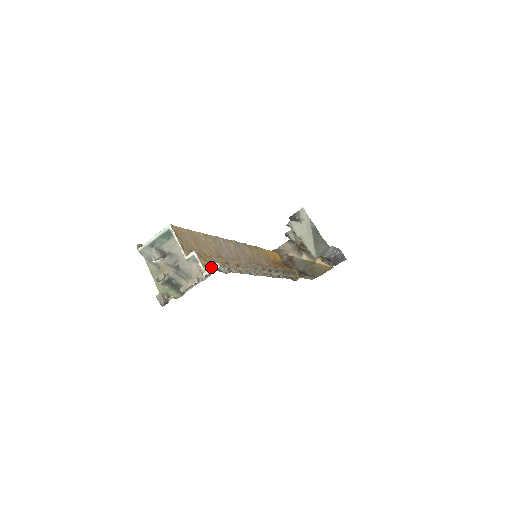
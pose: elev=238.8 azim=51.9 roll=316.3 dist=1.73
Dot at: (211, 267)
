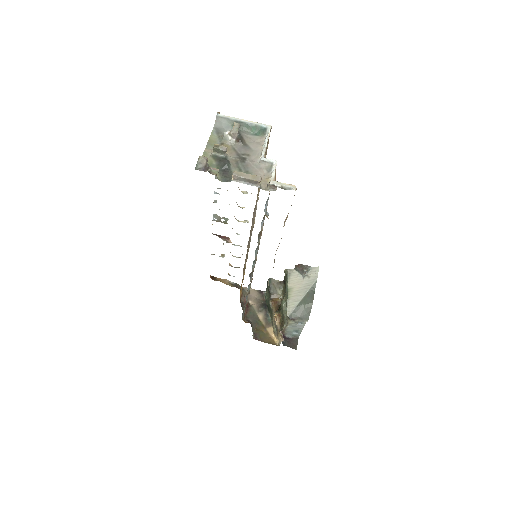
Dot at: occluded
